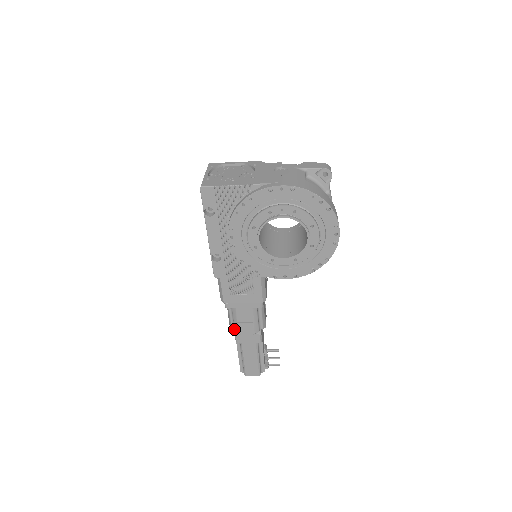
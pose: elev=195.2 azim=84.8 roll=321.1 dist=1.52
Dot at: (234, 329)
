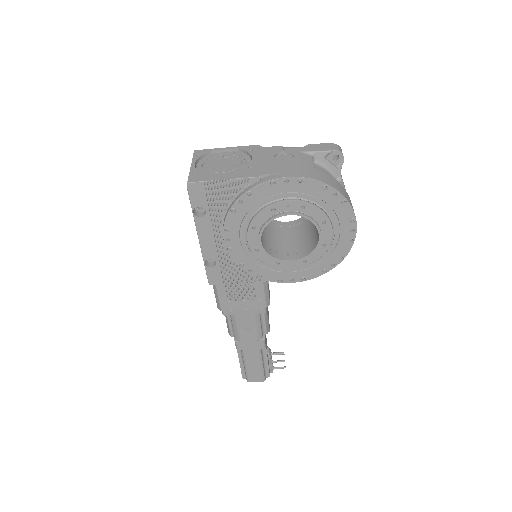
Dot at: (234, 336)
